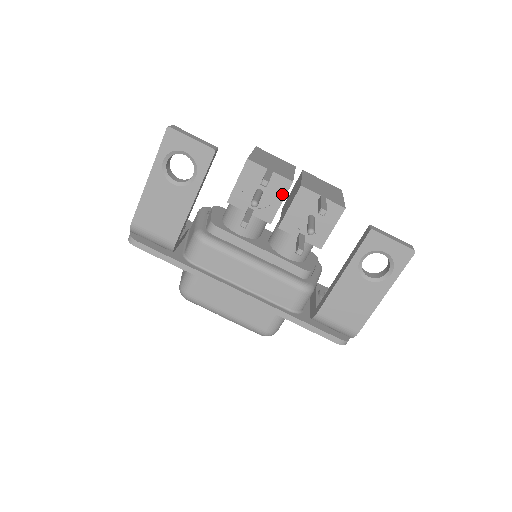
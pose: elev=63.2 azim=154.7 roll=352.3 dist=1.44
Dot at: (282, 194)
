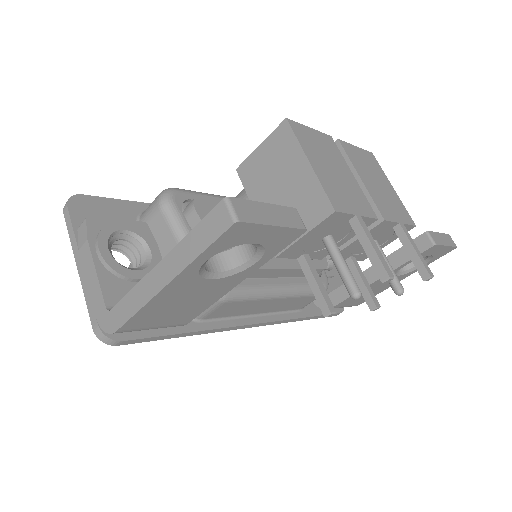
Dot at: occluded
